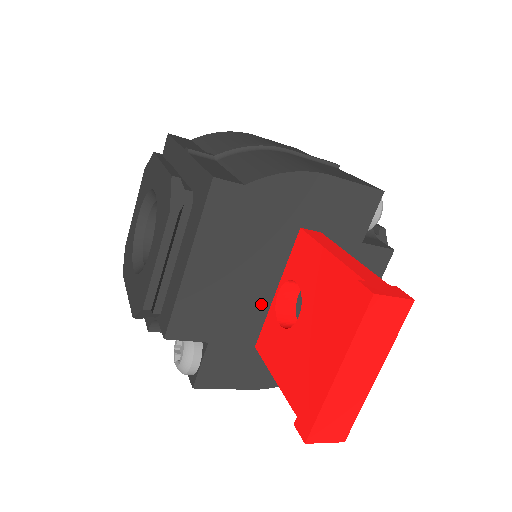
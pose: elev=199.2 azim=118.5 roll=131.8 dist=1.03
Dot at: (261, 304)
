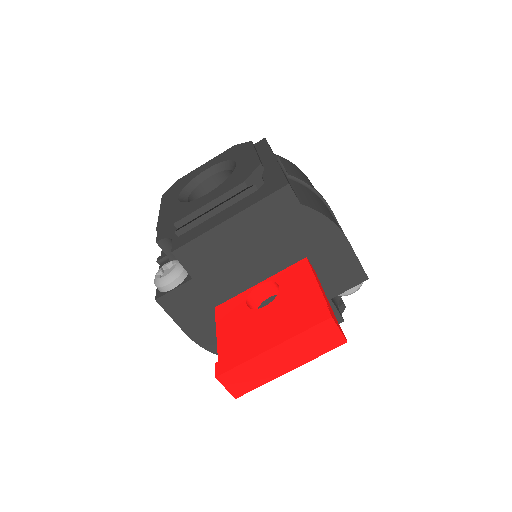
Dot at: (243, 283)
